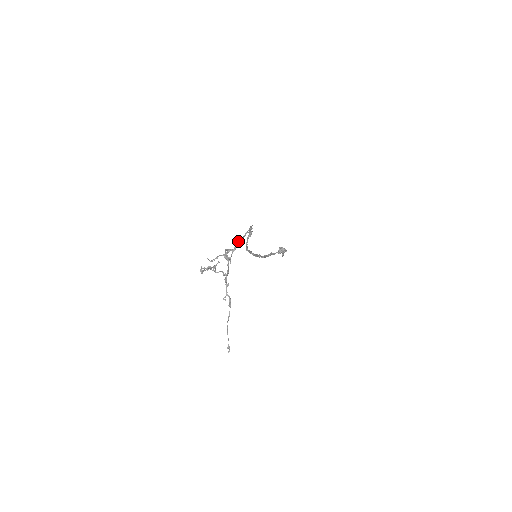
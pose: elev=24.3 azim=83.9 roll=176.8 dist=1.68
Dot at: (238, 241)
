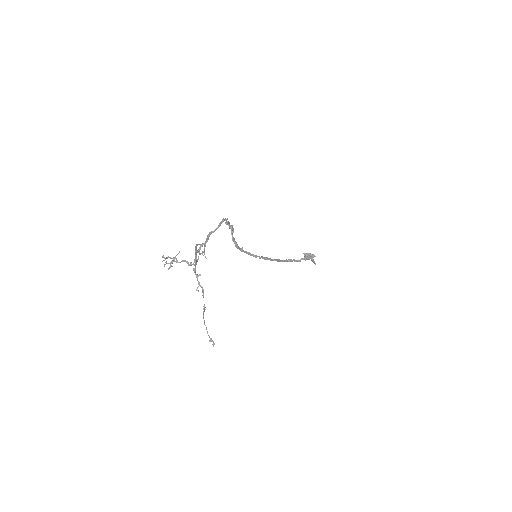
Dot at: (209, 234)
